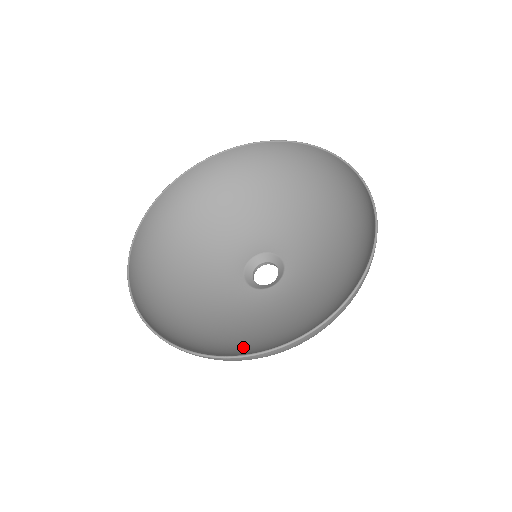
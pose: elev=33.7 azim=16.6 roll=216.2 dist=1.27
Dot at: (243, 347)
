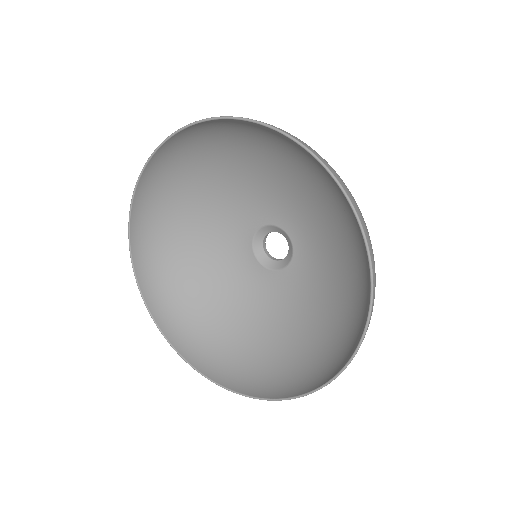
Dot at: (218, 337)
